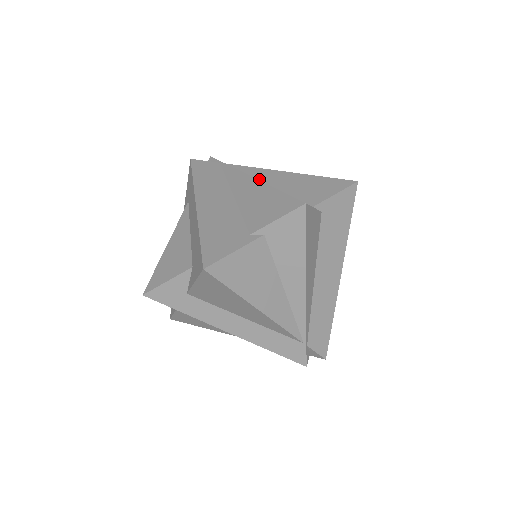
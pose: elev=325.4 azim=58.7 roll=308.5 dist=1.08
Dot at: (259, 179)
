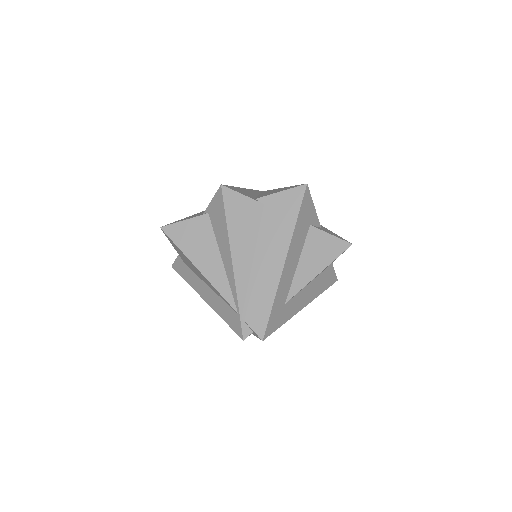
Dot at: occluded
